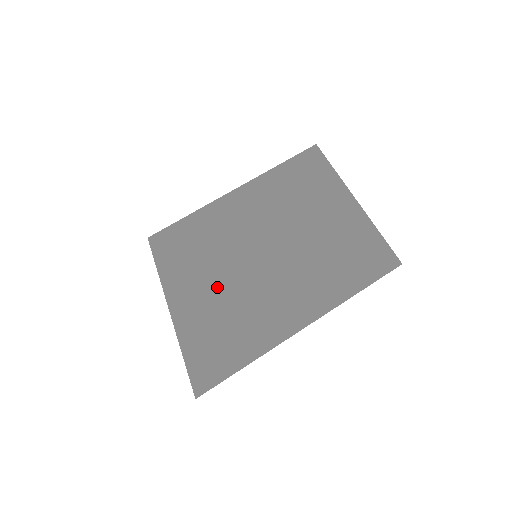
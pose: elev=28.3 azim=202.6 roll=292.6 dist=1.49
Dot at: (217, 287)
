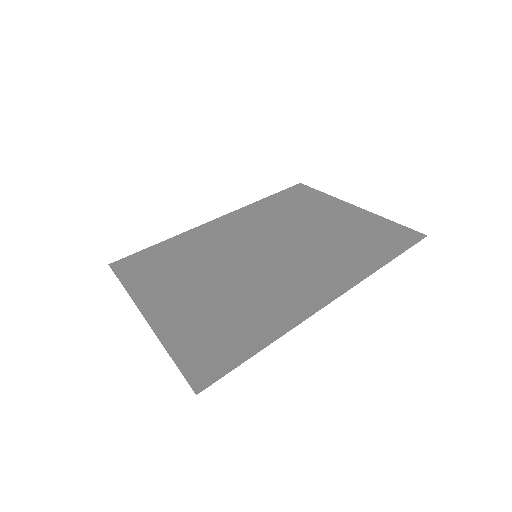
Dot at: (210, 286)
